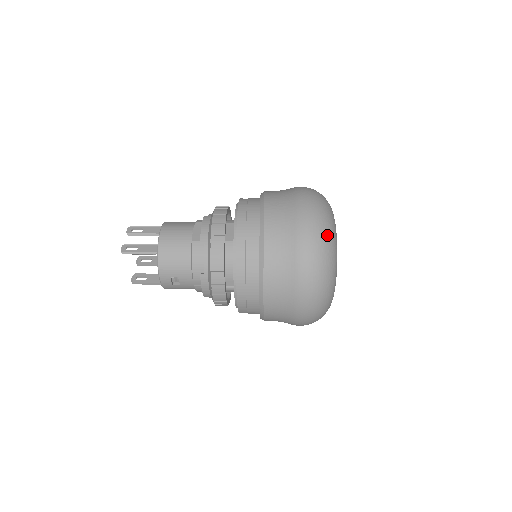
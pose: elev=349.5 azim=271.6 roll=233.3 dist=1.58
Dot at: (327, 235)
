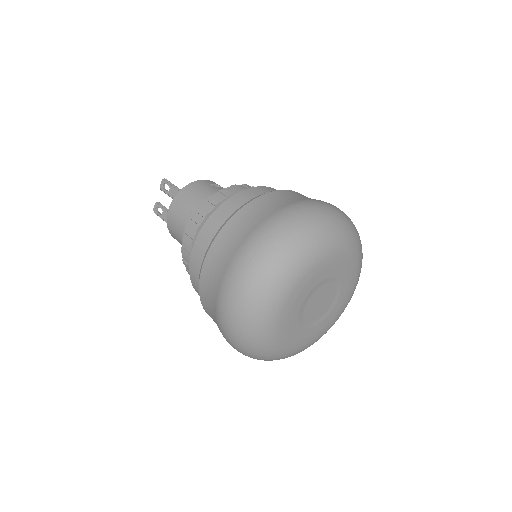
Dot at: (246, 332)
